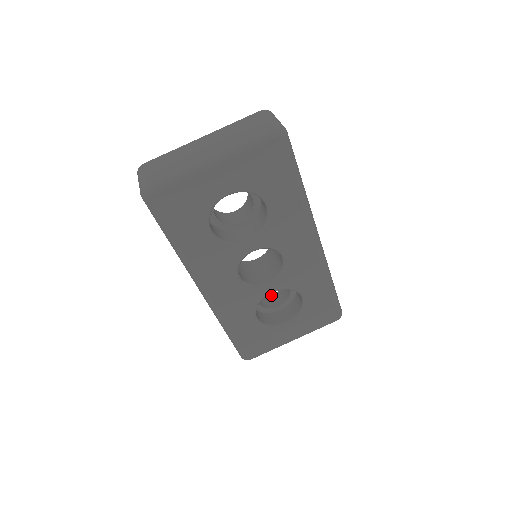
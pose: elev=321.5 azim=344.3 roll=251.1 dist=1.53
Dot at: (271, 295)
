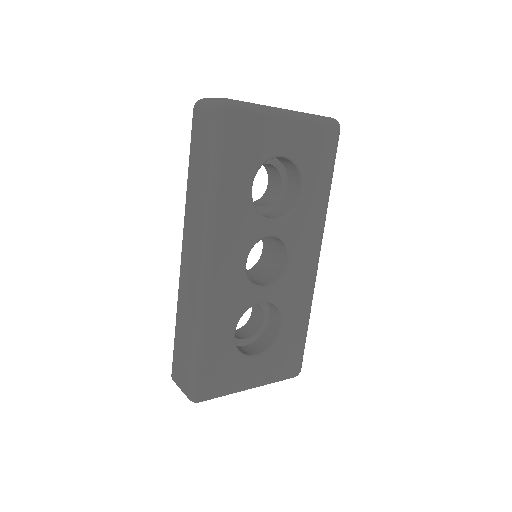
Dot at: occluded
